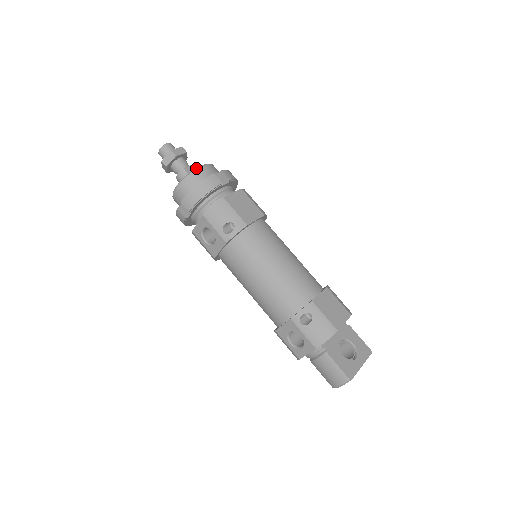
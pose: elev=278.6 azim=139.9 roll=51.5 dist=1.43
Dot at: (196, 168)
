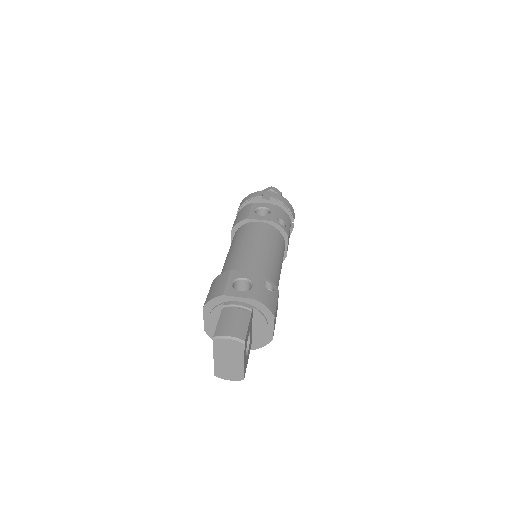
Dot at: occluded
